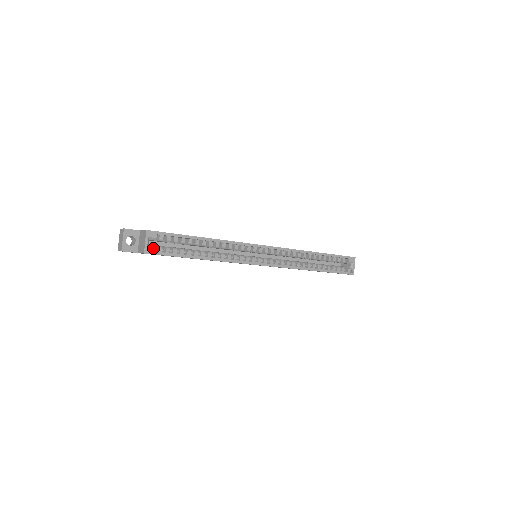
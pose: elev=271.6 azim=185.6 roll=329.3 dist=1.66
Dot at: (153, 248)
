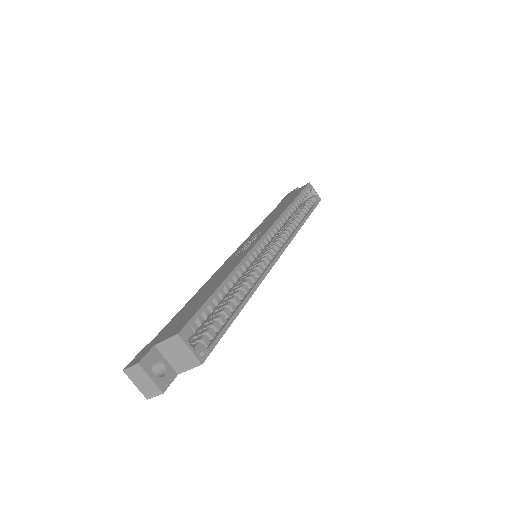
Dot at: (202, 347)
